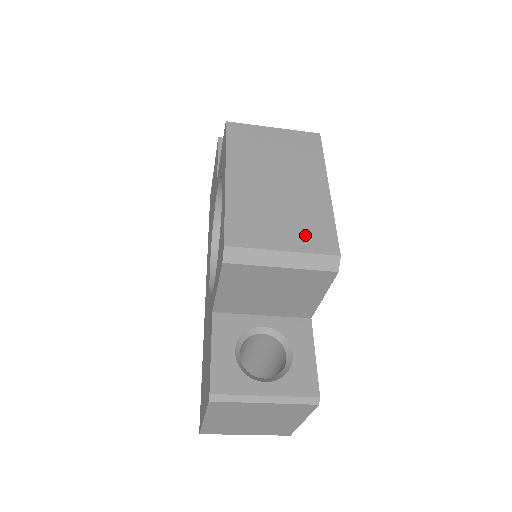
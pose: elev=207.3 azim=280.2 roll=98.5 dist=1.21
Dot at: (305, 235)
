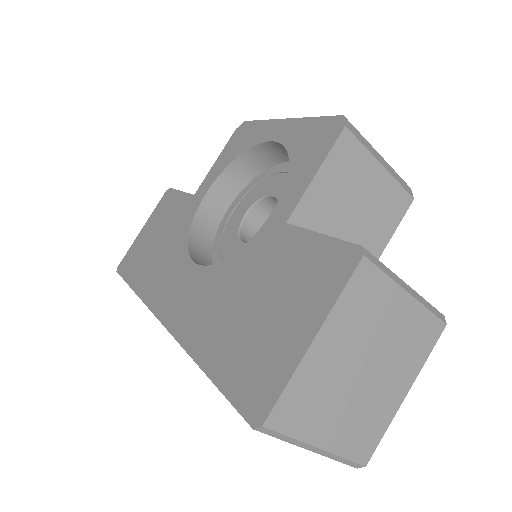
Dot at: occluded
